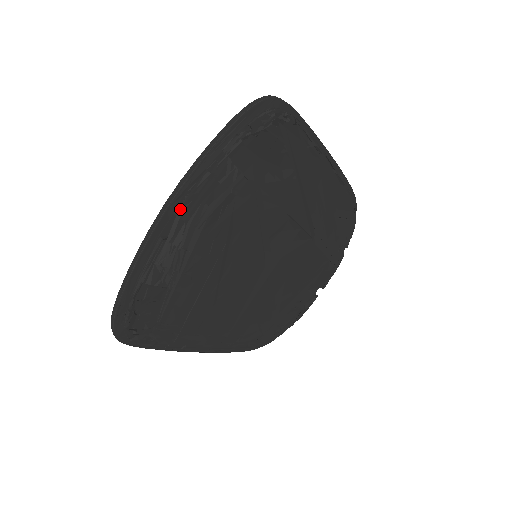
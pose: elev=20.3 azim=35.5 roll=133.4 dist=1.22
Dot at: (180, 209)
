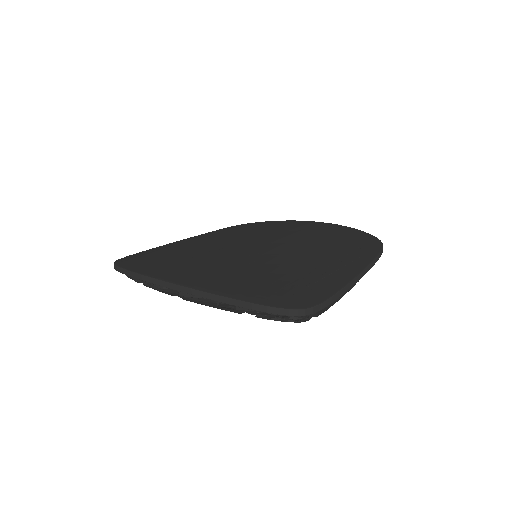
Dot at: (183, 295)
